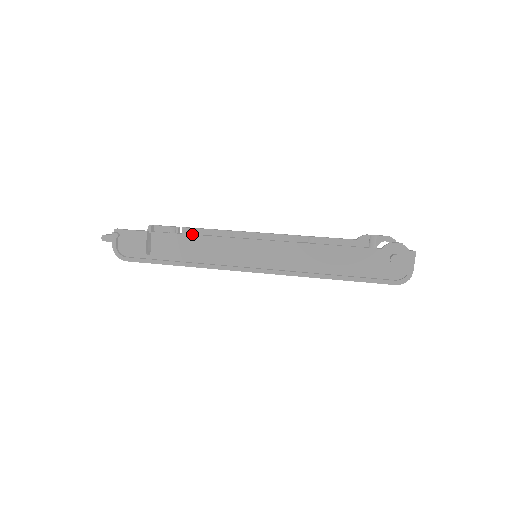
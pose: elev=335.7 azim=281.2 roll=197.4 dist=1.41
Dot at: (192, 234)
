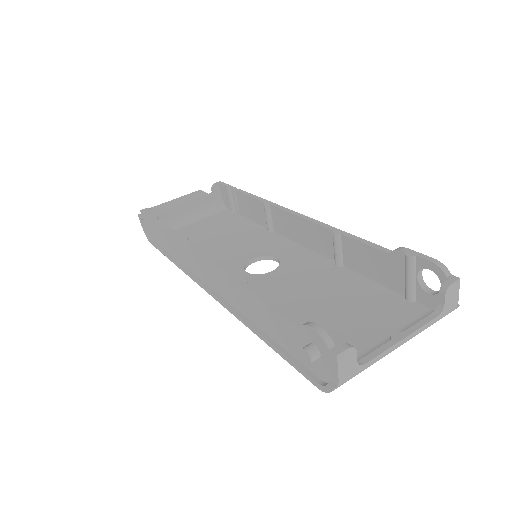
Dot at: (173, 232)
